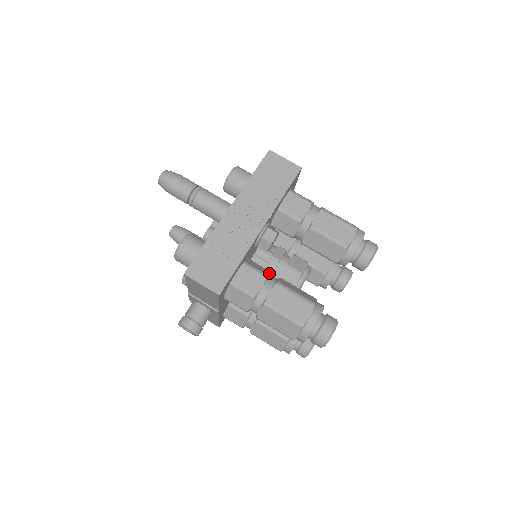
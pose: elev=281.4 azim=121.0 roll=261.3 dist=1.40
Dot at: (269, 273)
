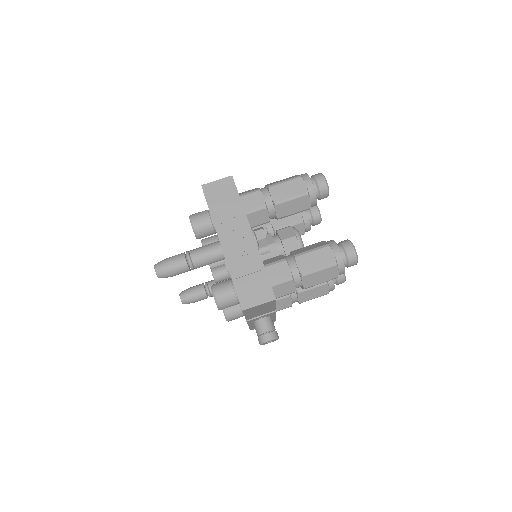
Dot at: (282, 256)
